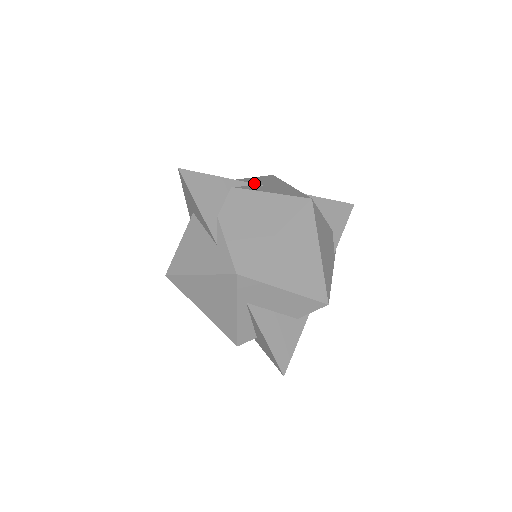
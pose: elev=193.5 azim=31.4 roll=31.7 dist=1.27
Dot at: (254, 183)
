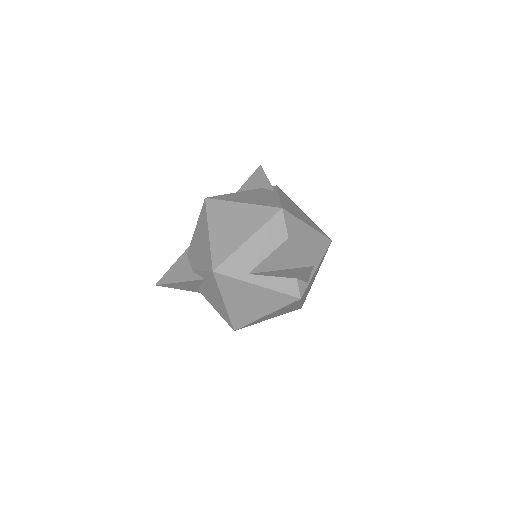
Dot at: occluded
